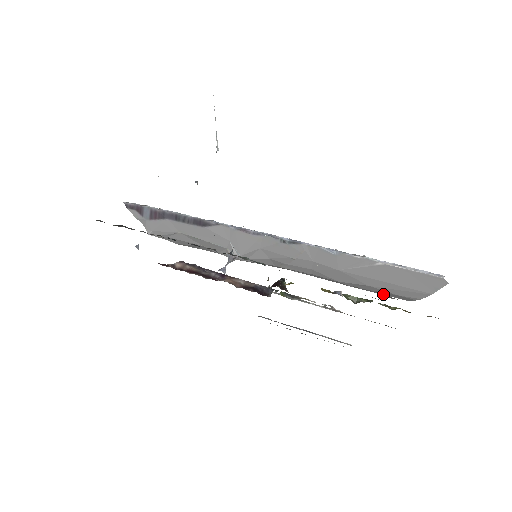
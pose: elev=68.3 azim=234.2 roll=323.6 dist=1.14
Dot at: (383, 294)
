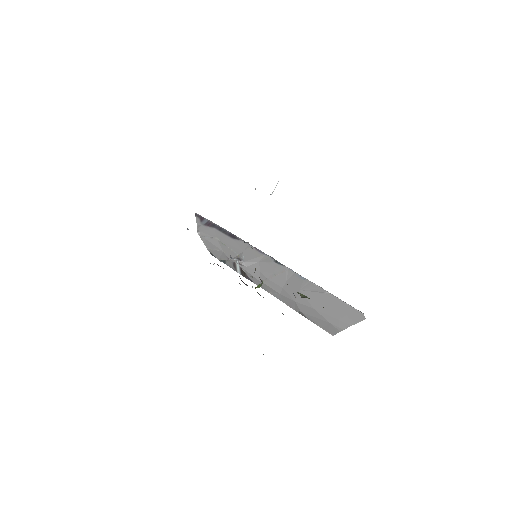
Dot at: (320, 325)
